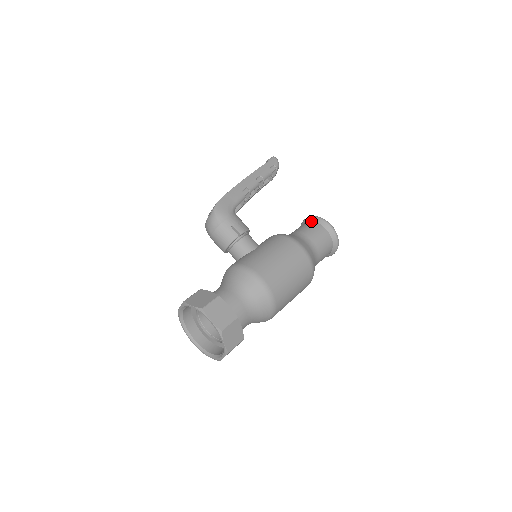
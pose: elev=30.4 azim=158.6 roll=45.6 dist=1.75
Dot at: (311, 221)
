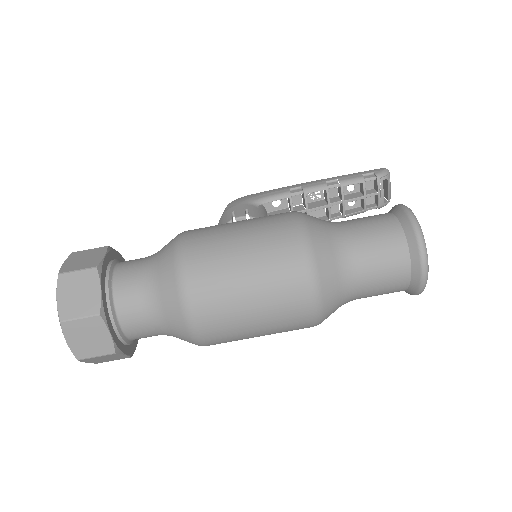
Dot at: occluded
